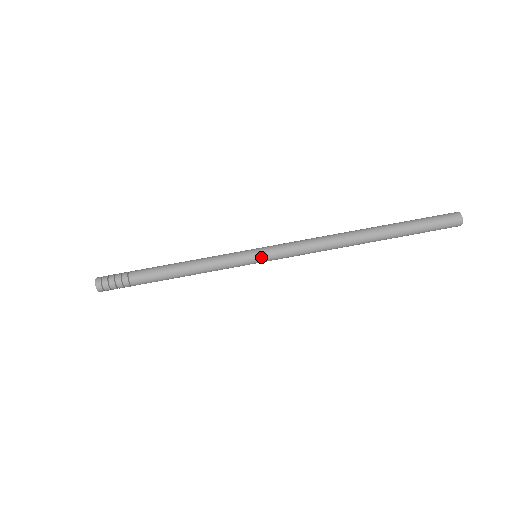
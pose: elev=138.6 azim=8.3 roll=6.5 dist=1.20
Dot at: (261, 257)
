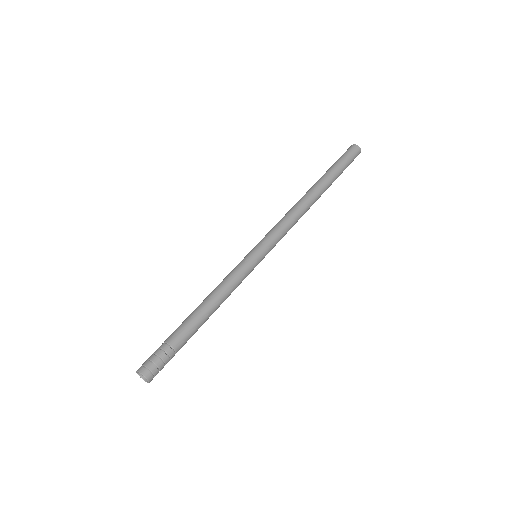
Dot at: (264, 257)
